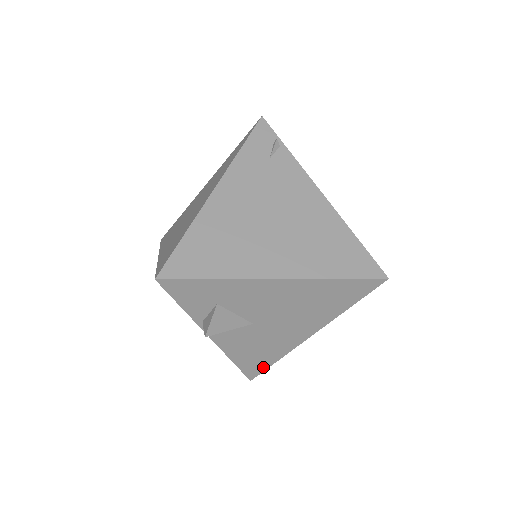
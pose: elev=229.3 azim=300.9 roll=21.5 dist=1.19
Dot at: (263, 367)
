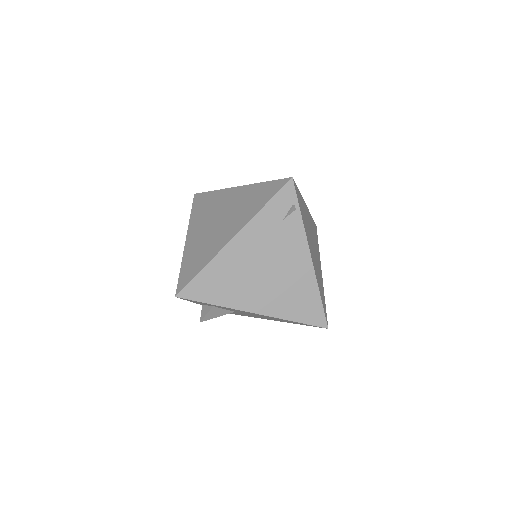
Dot at: occluded
